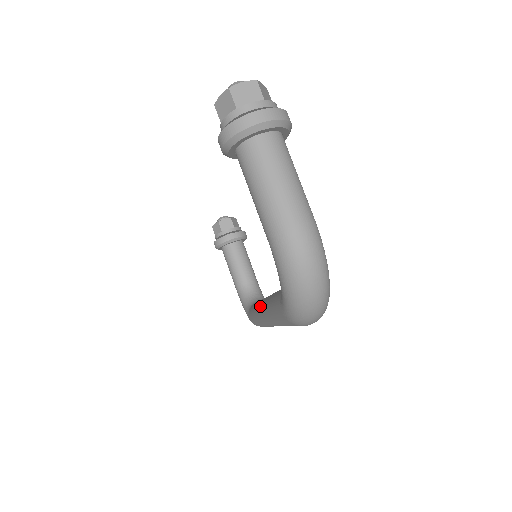
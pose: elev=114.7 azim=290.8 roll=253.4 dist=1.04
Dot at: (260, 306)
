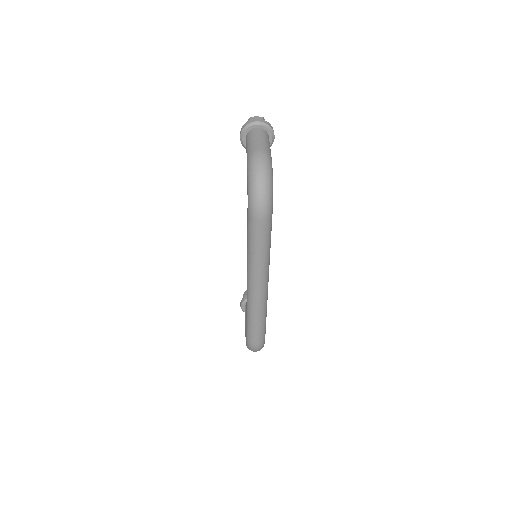
Dot at: occluded
